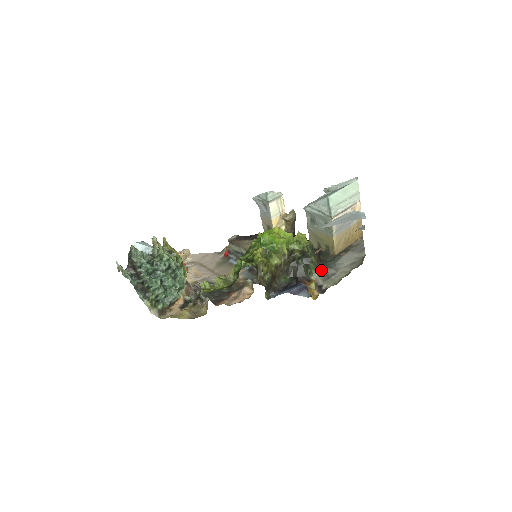
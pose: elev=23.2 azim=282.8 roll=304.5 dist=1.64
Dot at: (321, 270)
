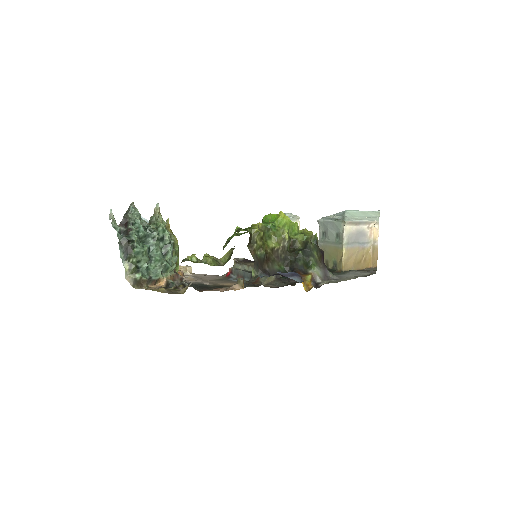
Dot at: (322, 269)
